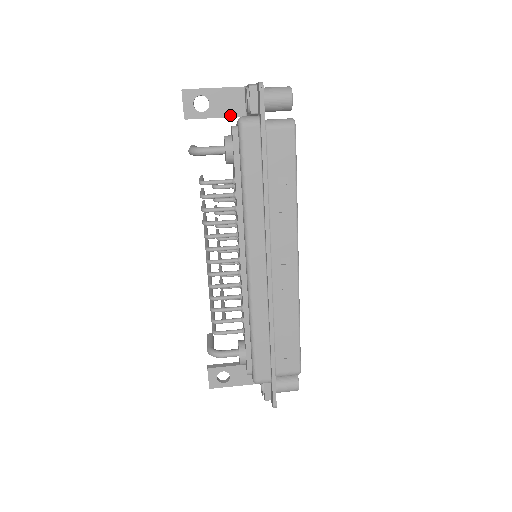
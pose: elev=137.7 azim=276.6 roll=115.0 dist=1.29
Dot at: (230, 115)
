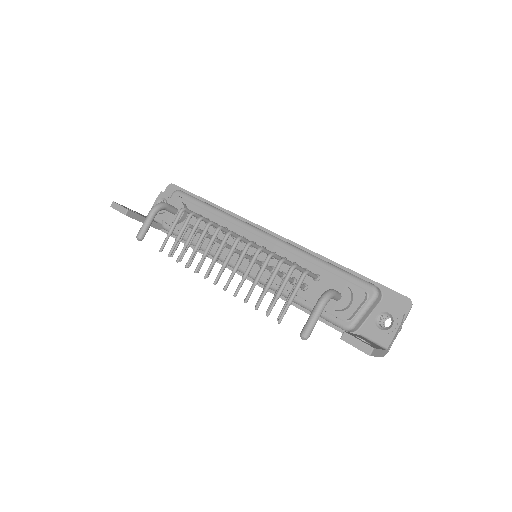
Dot at: occluded
